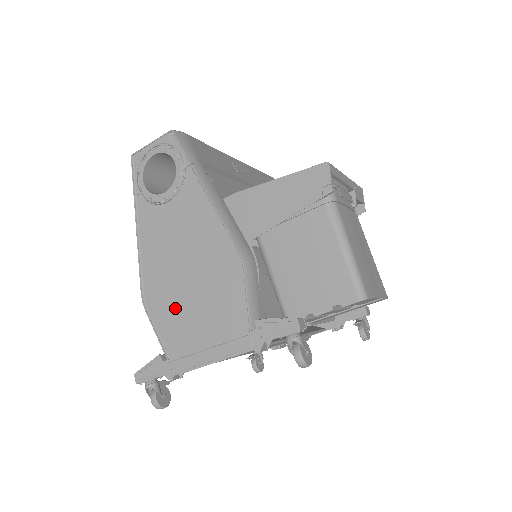
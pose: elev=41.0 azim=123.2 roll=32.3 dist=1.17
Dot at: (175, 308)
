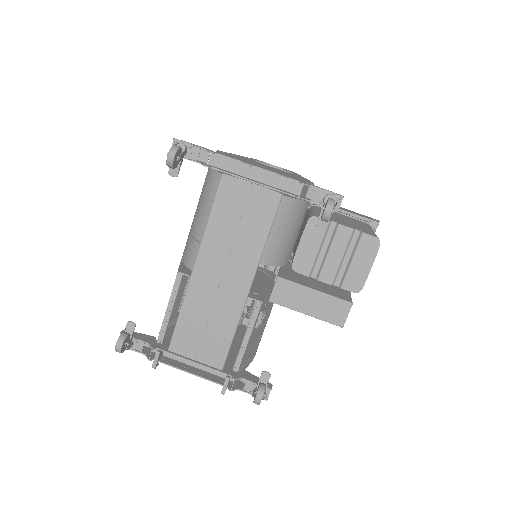
Dot at: (244, 161)
